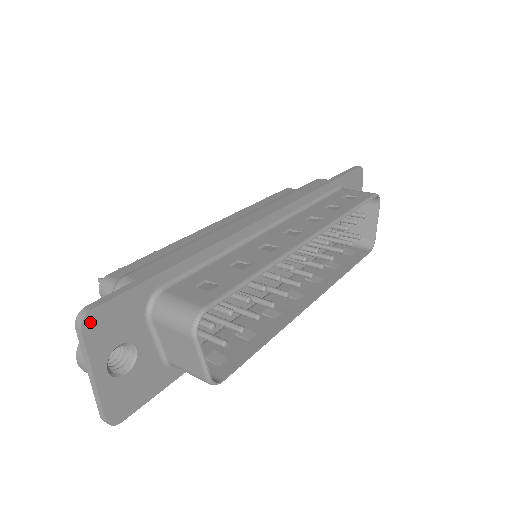
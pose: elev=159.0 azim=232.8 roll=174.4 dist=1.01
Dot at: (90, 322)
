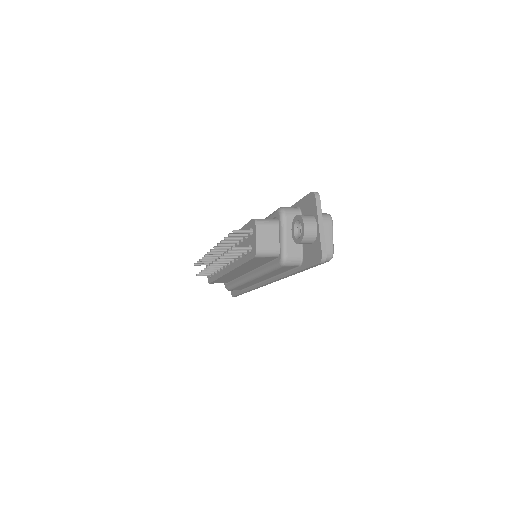
Dot at: (317, 197)
